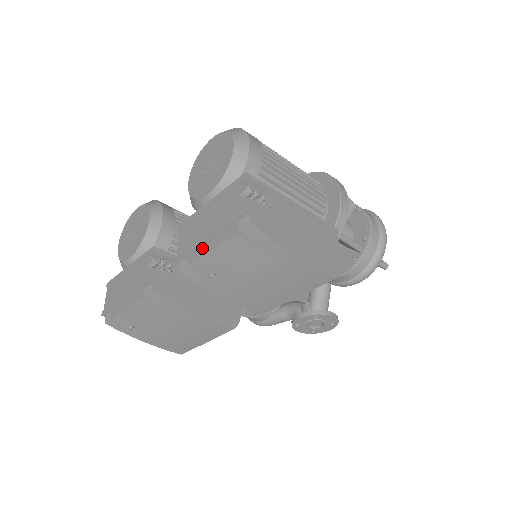
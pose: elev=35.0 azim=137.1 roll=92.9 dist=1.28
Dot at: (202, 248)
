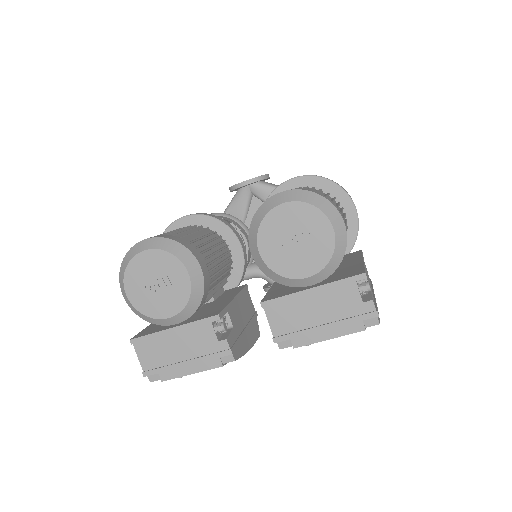
Dot at: (313, 334)
